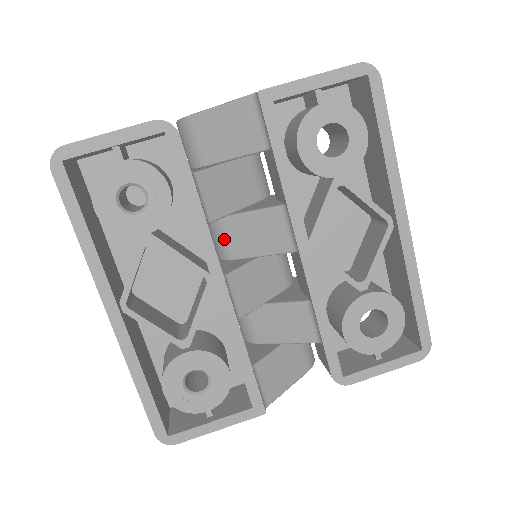
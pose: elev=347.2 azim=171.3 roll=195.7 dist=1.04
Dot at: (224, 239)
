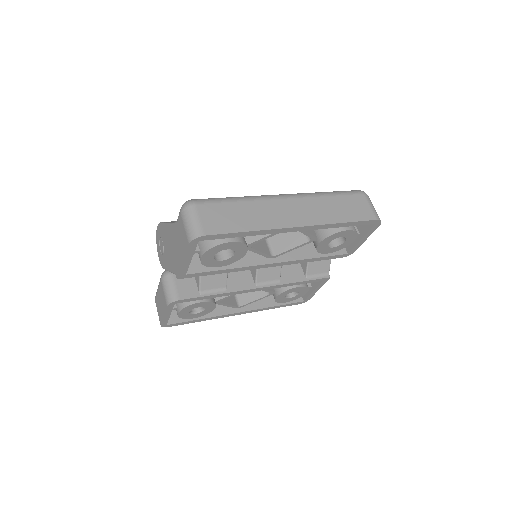
Dot at: occluded
